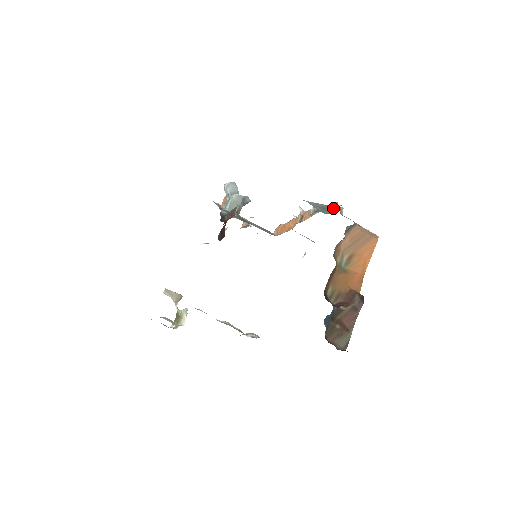
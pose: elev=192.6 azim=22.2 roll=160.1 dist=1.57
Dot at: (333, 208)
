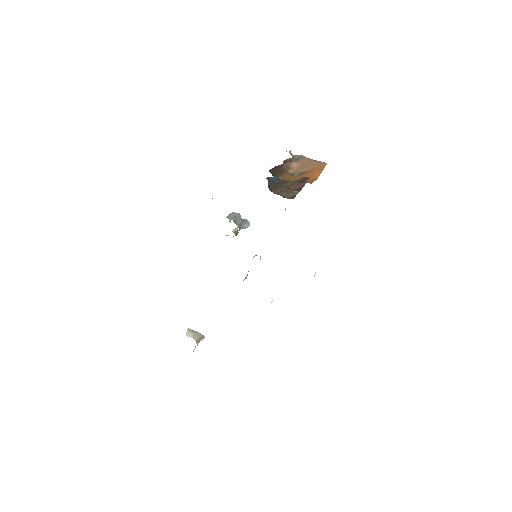
Dot at: occluded
